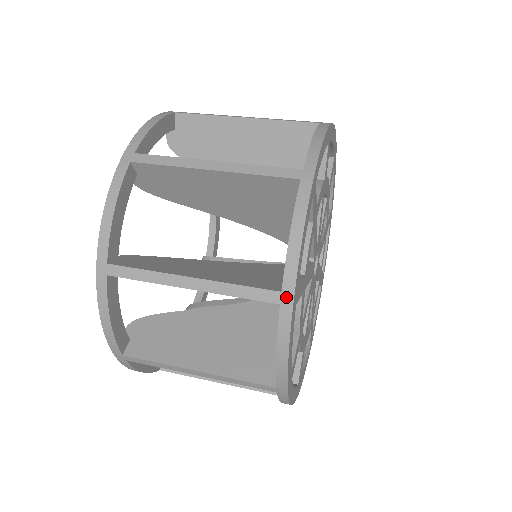
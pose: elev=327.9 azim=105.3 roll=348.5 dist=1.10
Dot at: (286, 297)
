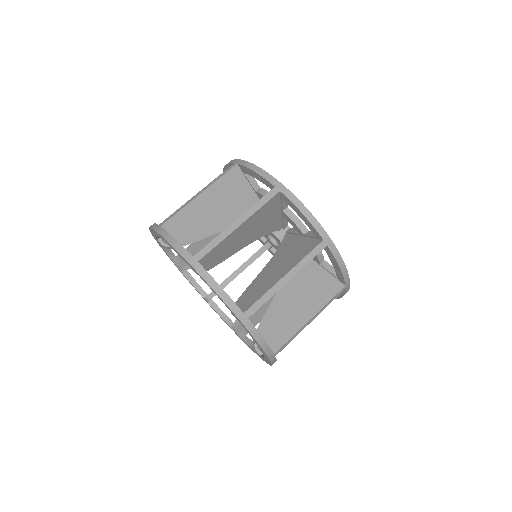
Dot at: (327, 240)
